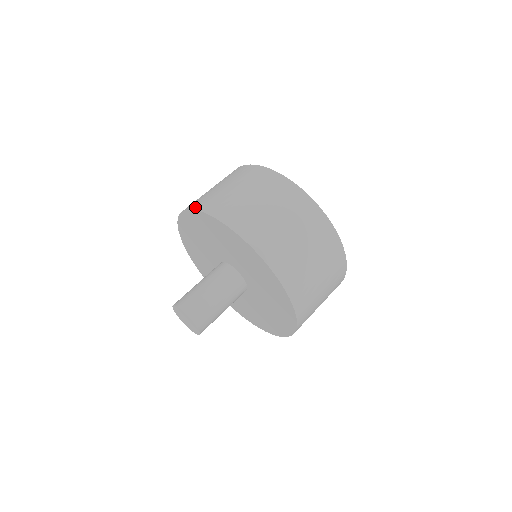
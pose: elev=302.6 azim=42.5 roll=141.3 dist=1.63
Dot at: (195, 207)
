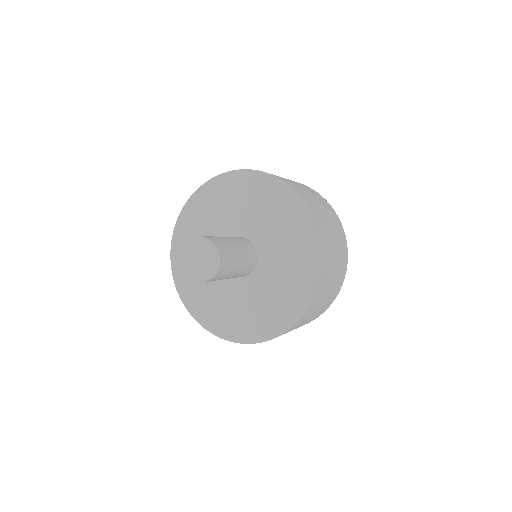
Dot at: occluded
